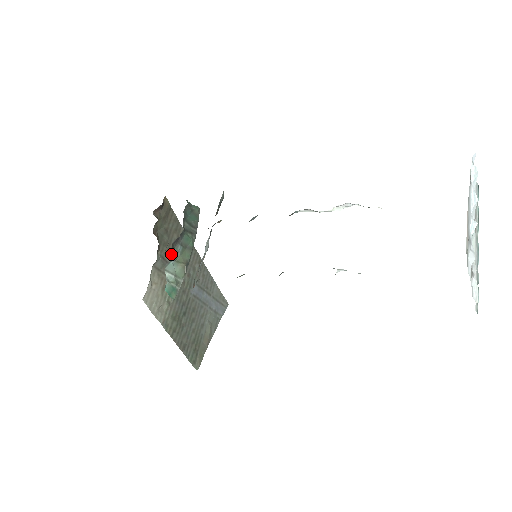
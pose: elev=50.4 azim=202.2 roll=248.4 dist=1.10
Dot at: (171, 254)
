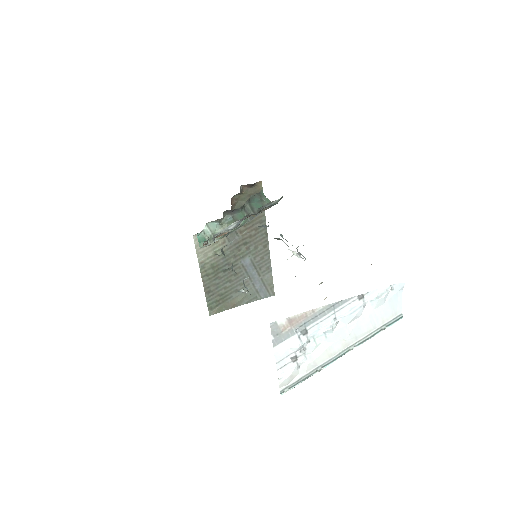
Dot at: occluded
